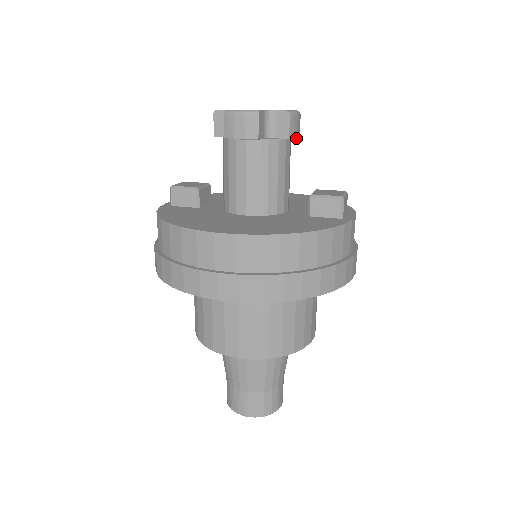
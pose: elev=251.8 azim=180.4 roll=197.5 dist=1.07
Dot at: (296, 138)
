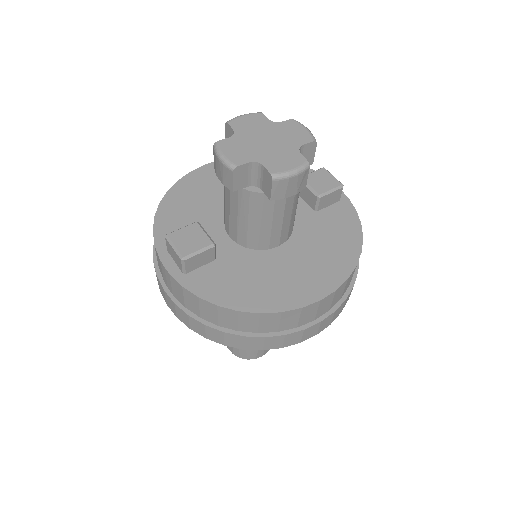
Dot at: occluded
